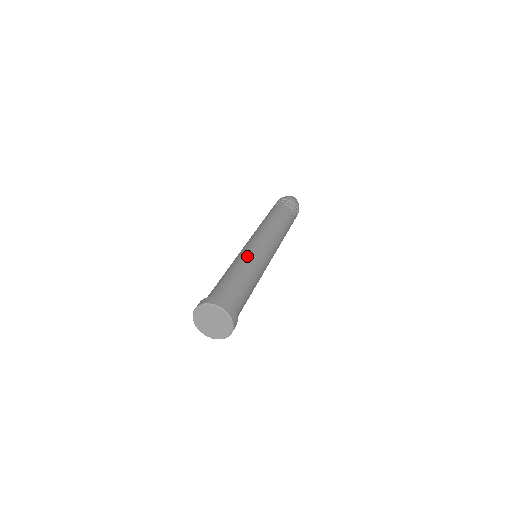
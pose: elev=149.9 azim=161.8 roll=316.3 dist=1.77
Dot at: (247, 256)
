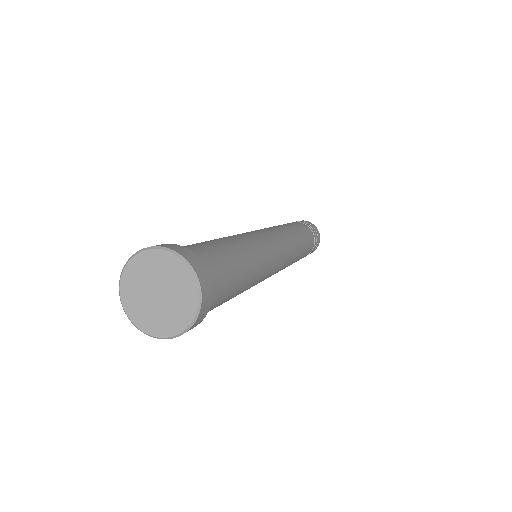
Dot at: occluded
